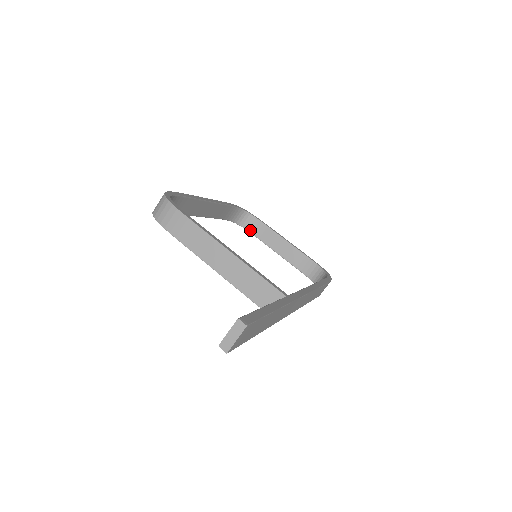
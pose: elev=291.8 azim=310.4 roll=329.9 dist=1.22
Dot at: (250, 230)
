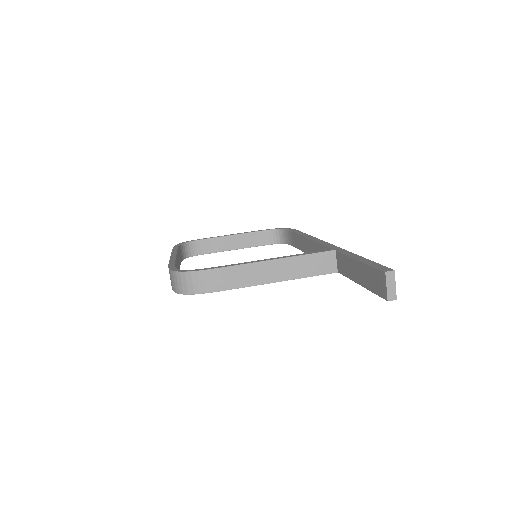
Dot at: (199, 253)
